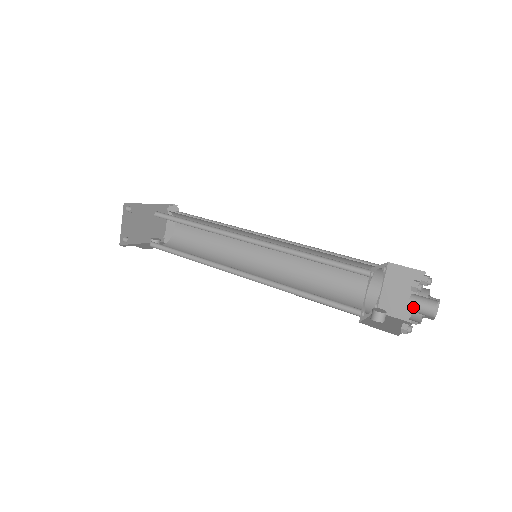
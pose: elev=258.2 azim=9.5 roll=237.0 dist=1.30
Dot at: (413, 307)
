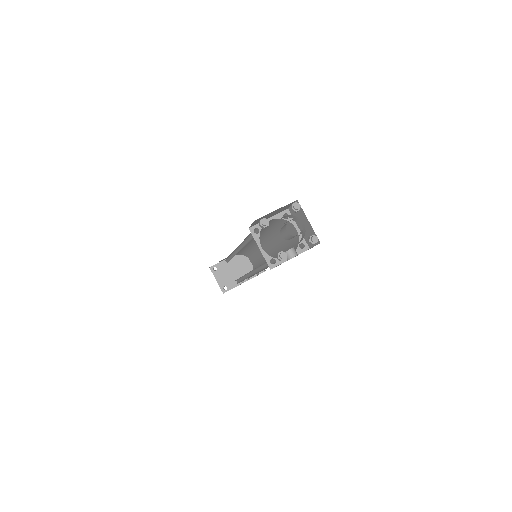
Dot at: (283, 237)
